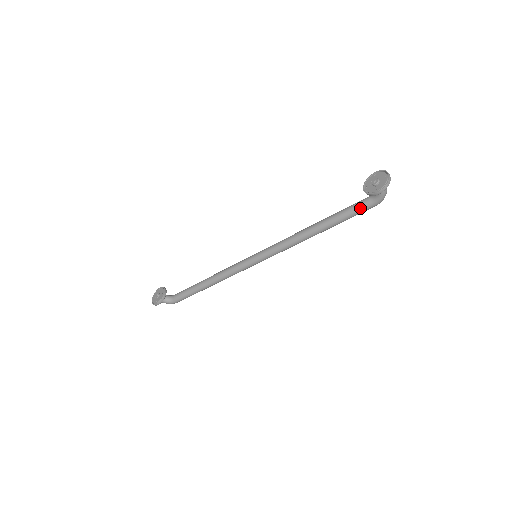
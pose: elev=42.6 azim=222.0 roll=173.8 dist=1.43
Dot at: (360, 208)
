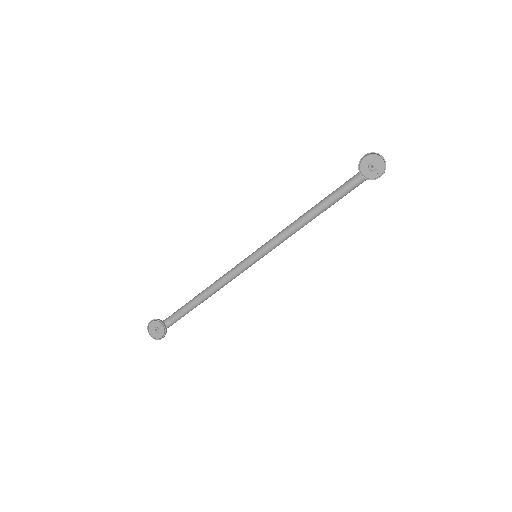
Dot at: (355, 187)
